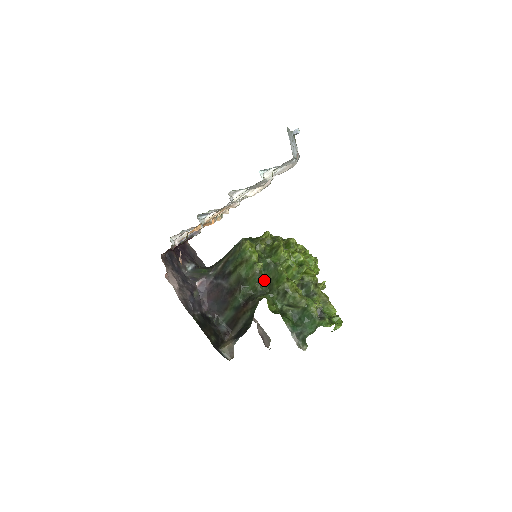
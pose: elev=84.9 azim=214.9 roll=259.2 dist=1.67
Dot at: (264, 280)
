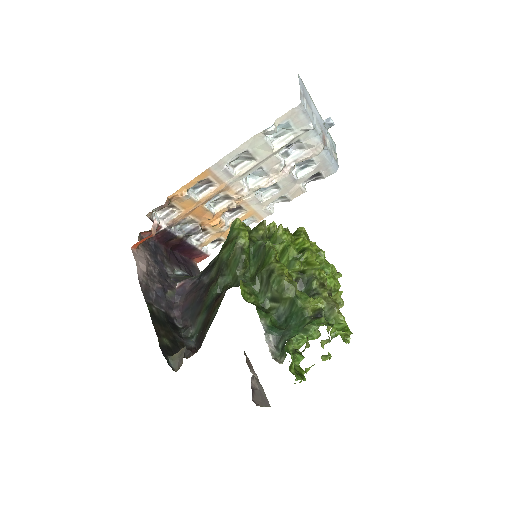
Dot at: (252, 271)
